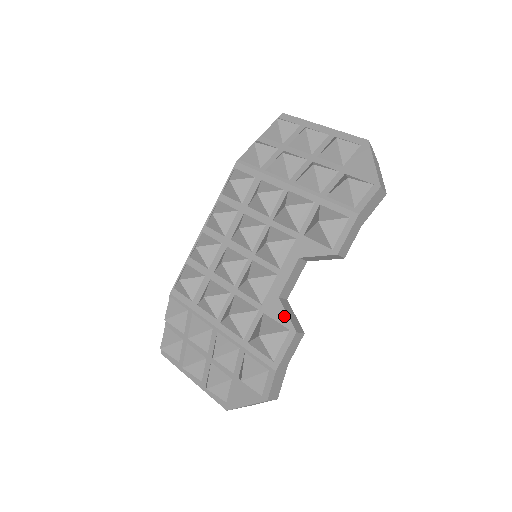
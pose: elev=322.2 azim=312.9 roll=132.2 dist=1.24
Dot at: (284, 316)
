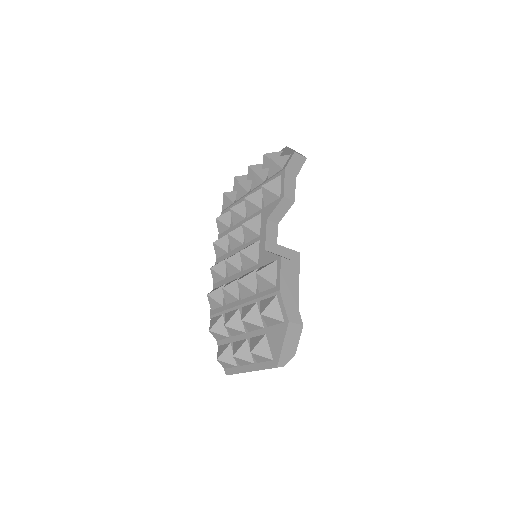
Dot at: (271, 256)
